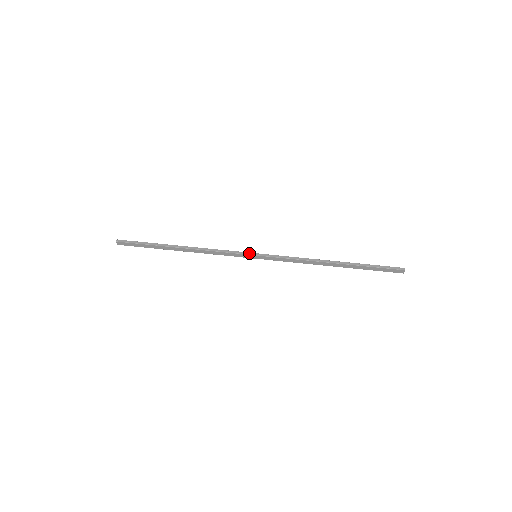
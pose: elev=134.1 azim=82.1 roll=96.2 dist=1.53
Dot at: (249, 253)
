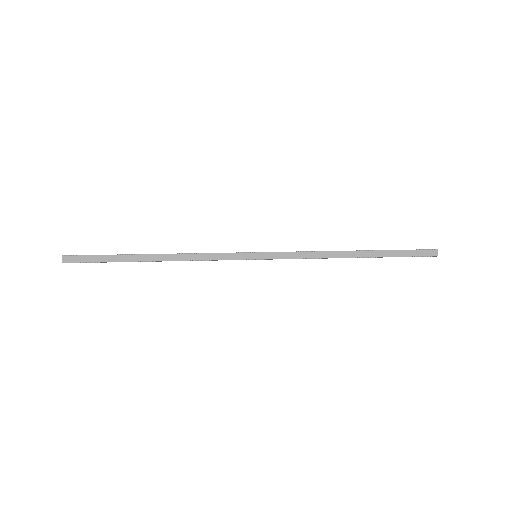
Dot at: (247, 252)
